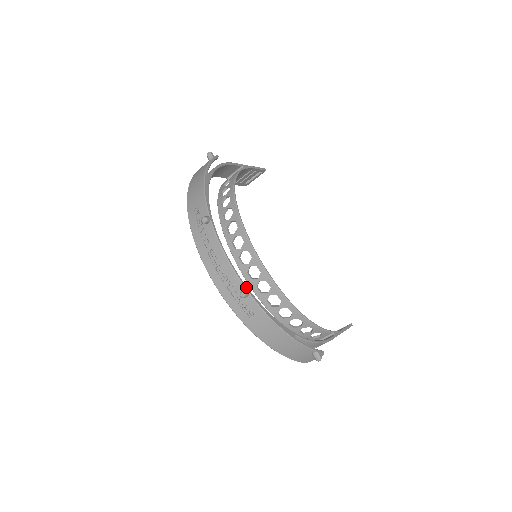
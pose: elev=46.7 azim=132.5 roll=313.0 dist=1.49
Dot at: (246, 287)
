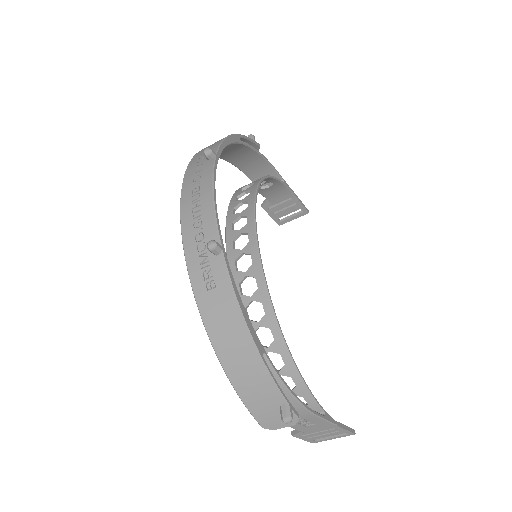
Dot at: (222, 241)
